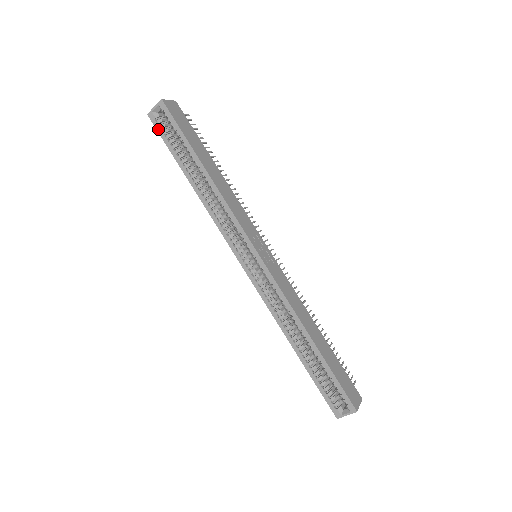
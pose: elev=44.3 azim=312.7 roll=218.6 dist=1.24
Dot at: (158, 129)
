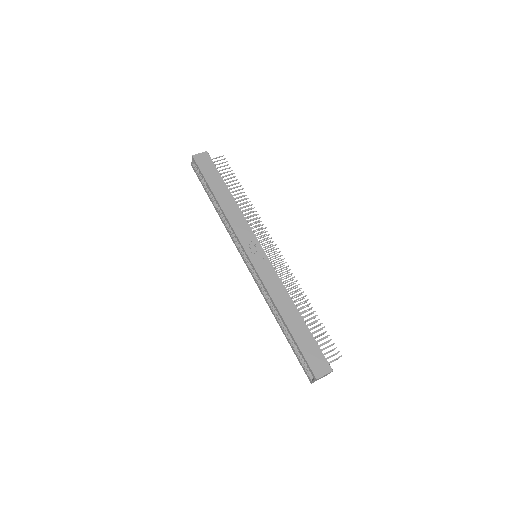
Dot at: (197, 174)
